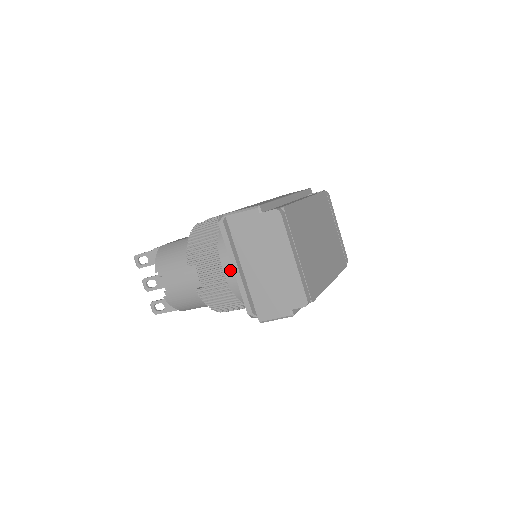
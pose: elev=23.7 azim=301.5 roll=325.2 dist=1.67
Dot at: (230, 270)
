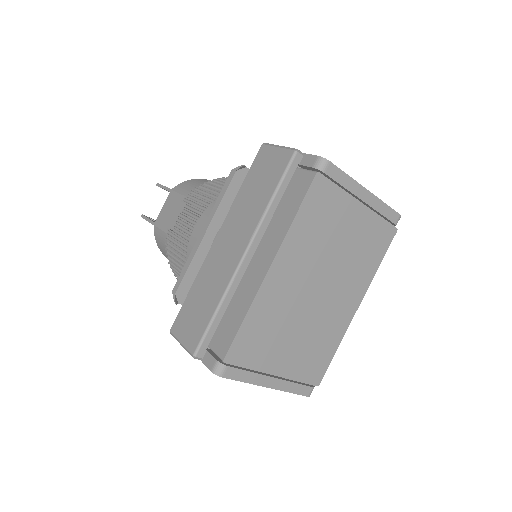
Dot at: occluded
